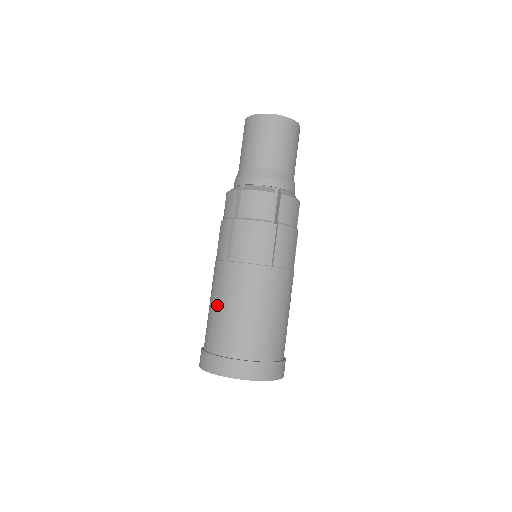
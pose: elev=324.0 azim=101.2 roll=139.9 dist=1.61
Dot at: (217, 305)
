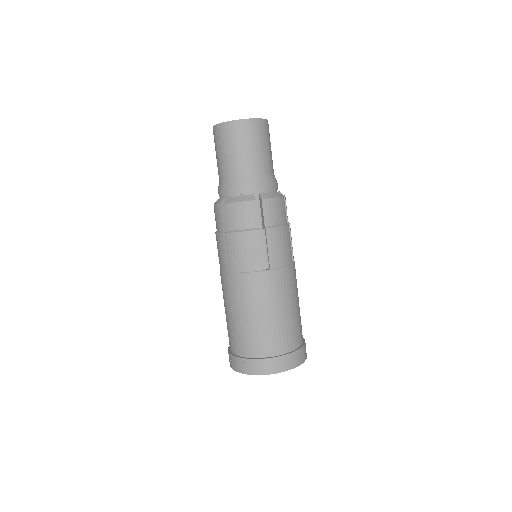
Dot at: (265, 313)
